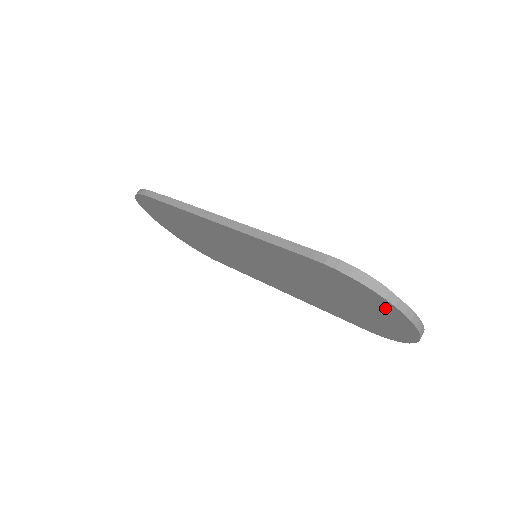
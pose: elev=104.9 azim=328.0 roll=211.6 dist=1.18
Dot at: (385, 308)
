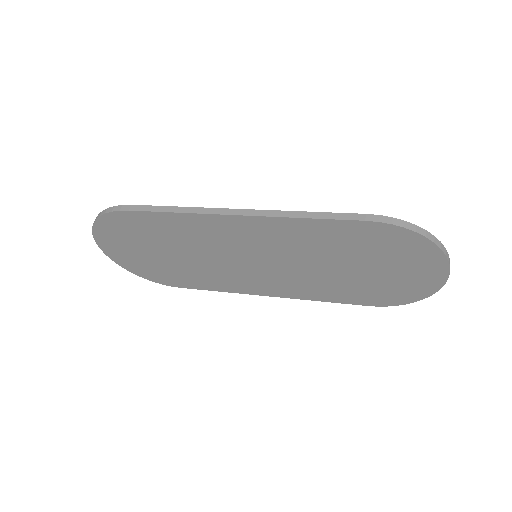
Dot at: (425, 257)
